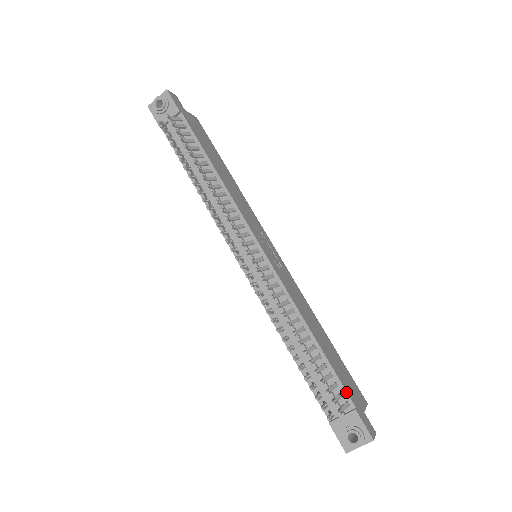
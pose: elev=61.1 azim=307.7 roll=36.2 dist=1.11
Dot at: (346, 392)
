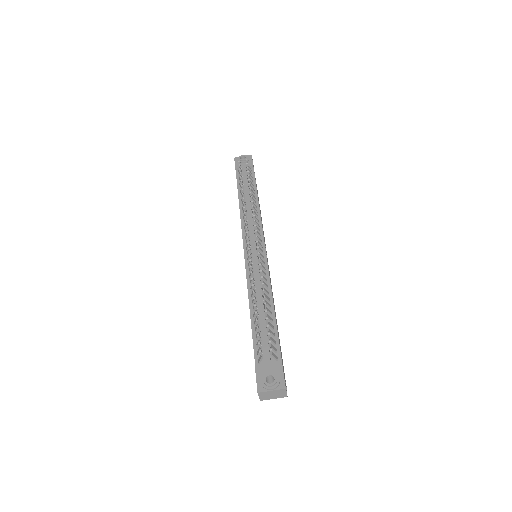
Dot at: (280, 350)
